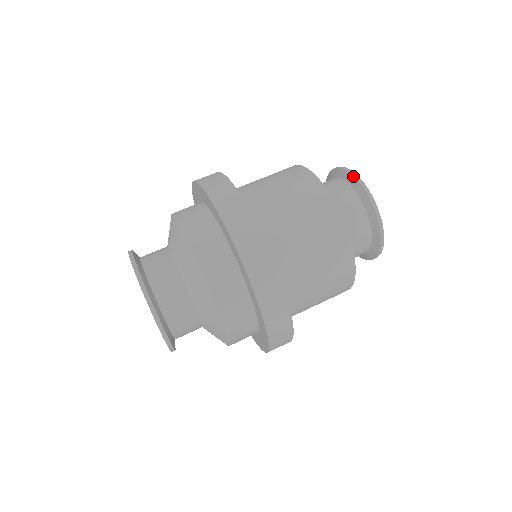
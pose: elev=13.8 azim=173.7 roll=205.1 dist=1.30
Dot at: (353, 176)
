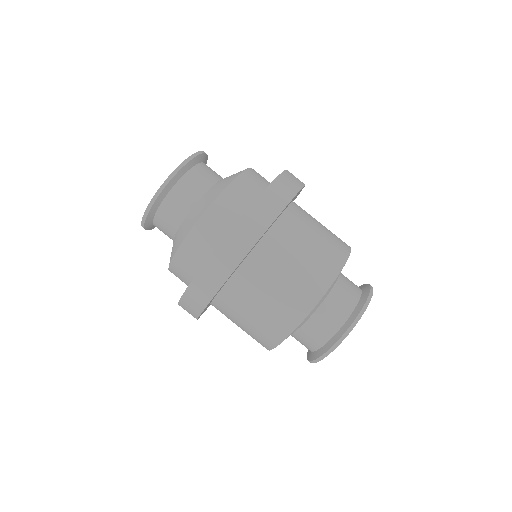
Dot at: (347, 330)
